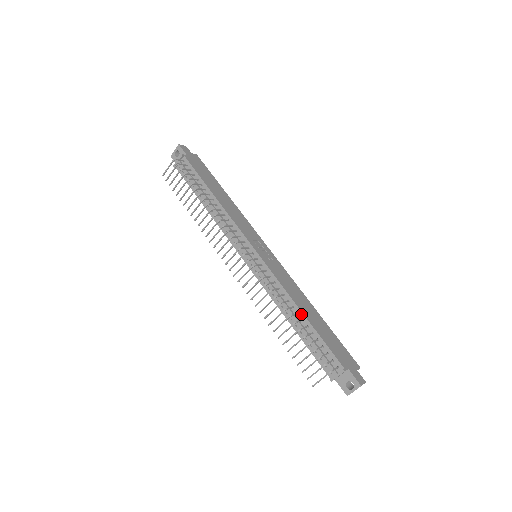
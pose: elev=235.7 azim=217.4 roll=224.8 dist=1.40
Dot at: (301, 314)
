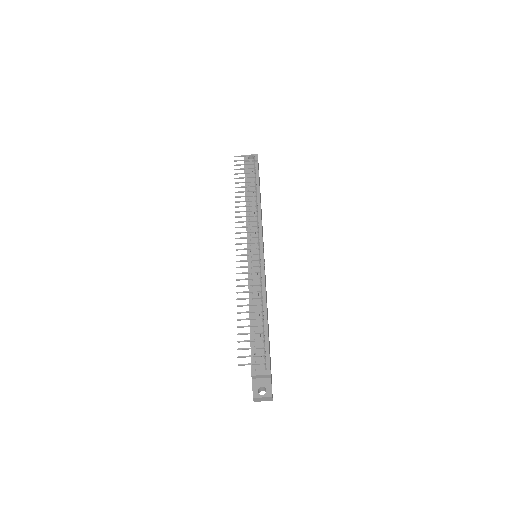
Dot at: (265, 313)
